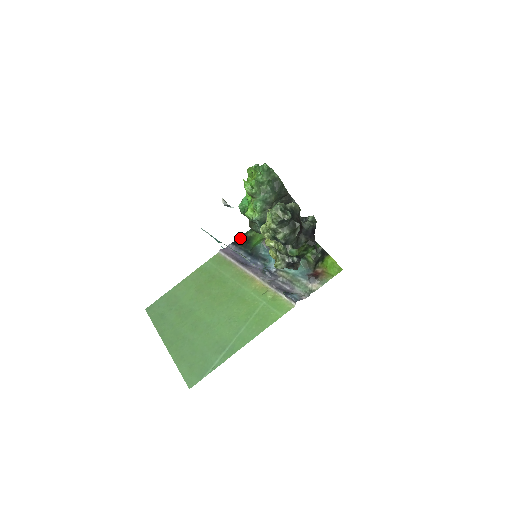
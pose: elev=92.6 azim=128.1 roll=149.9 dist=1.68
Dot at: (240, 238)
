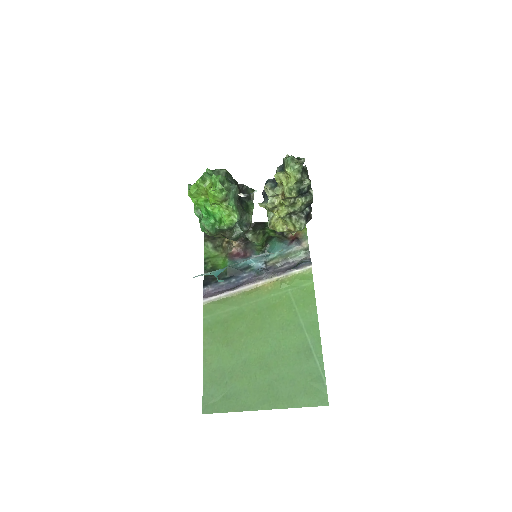
Dot at: (205, 277)
